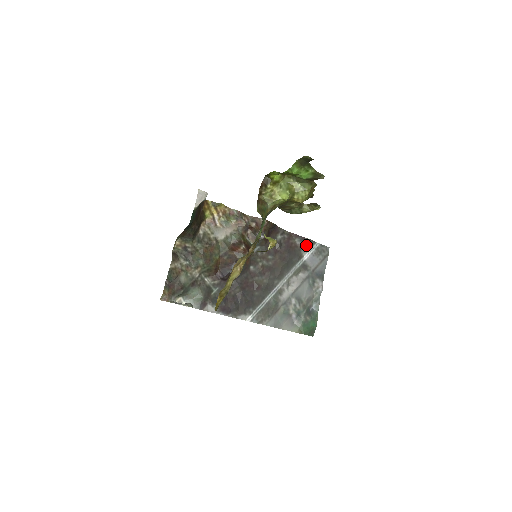
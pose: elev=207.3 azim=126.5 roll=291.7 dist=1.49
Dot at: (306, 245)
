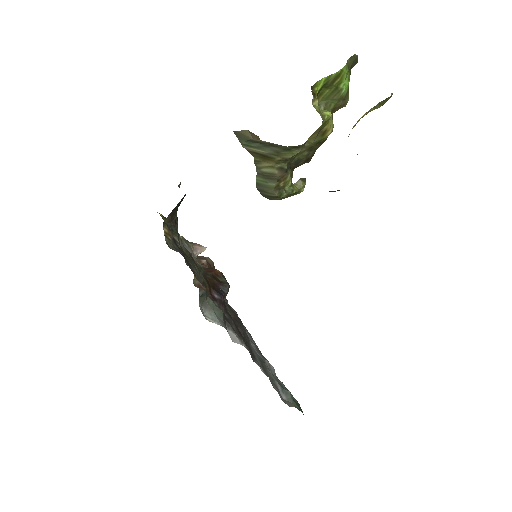
Dot at: (237, 315)
